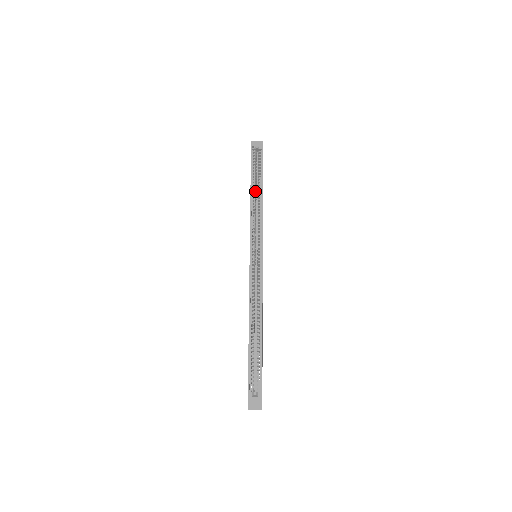
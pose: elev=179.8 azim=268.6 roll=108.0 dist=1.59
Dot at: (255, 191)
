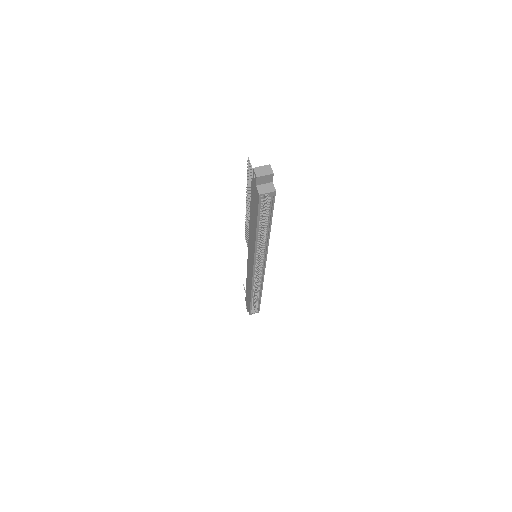
Dot at: occluded
